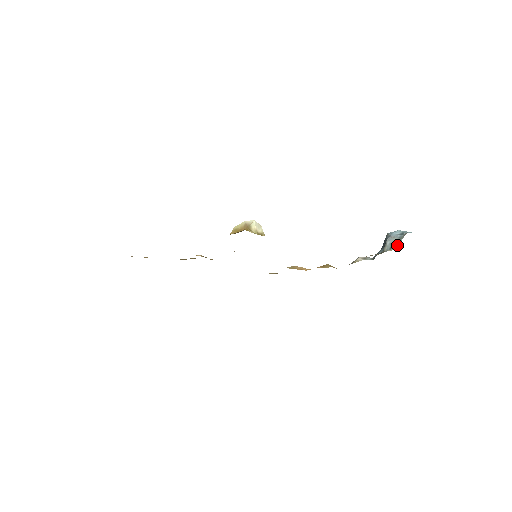
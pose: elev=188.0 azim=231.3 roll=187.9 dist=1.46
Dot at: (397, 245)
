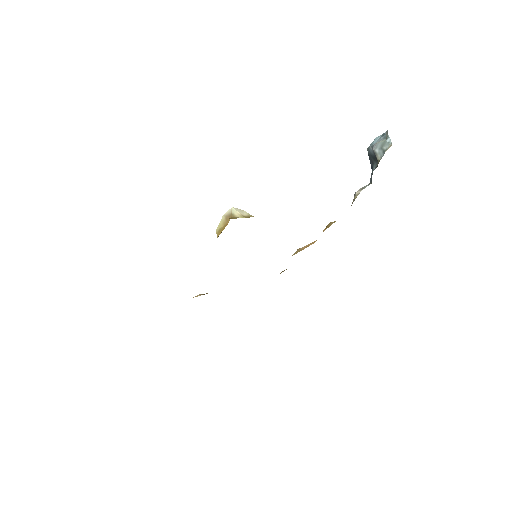
Dot at: (388, 143)
